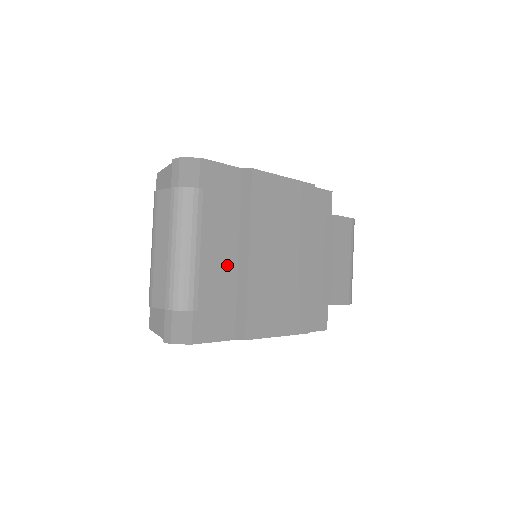
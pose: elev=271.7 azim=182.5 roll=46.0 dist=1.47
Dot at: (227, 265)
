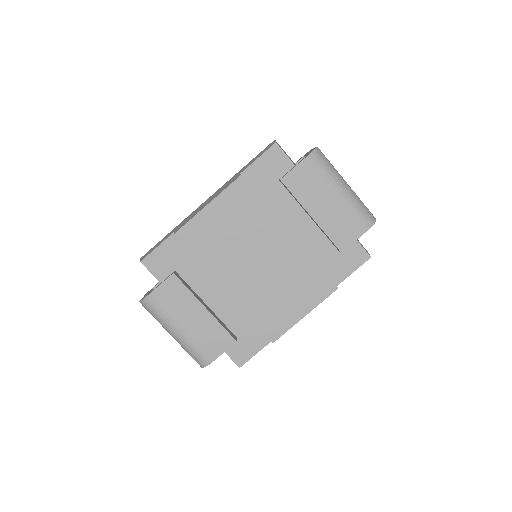
Dot at: (209, 319)
